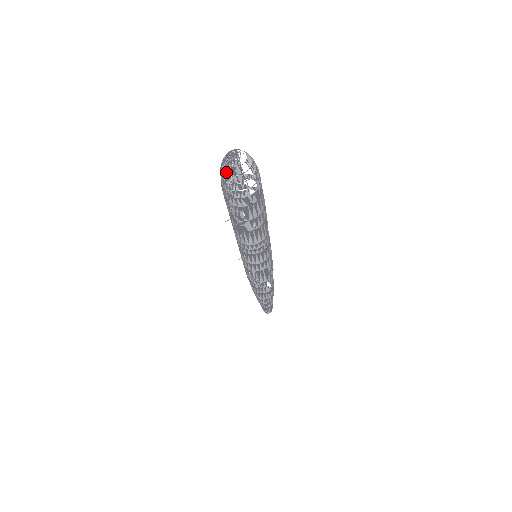
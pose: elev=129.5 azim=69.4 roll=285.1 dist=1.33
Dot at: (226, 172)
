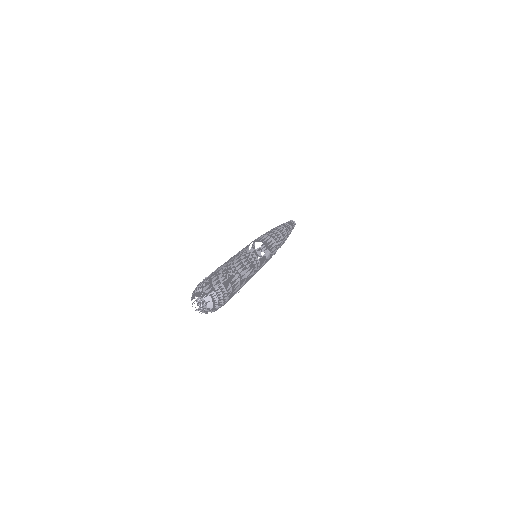
Dot at: occluded
